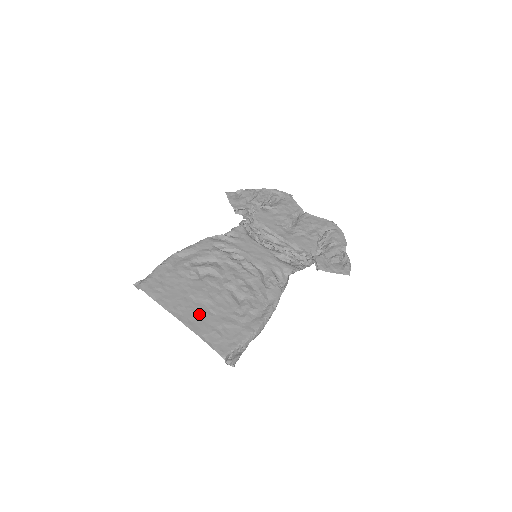
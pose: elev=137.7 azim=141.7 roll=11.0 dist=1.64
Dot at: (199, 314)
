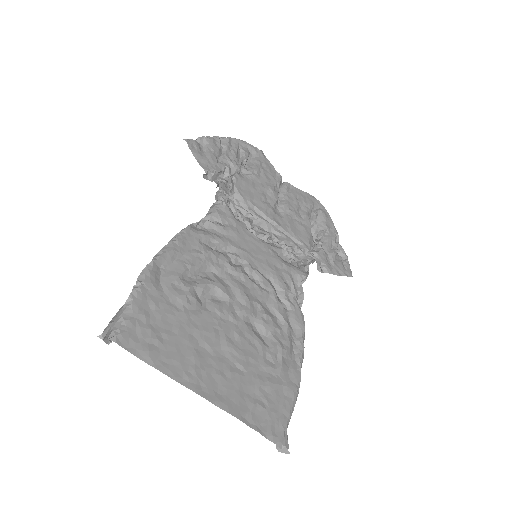
Dot at: (226, 377)
